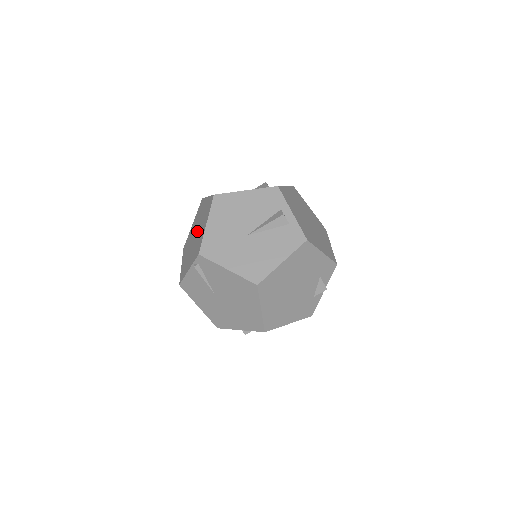
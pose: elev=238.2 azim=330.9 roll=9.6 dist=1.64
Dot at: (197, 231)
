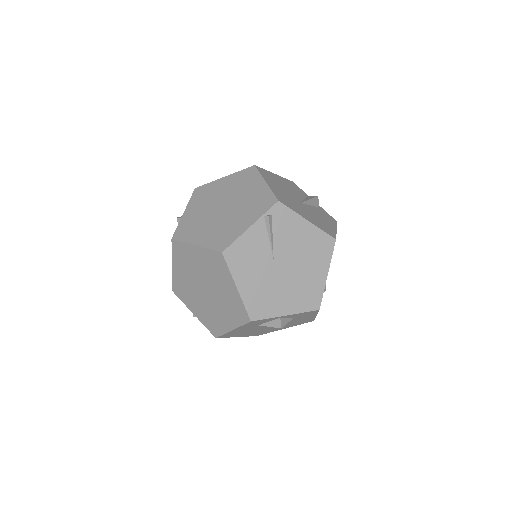
Dot at: (229, 201)
